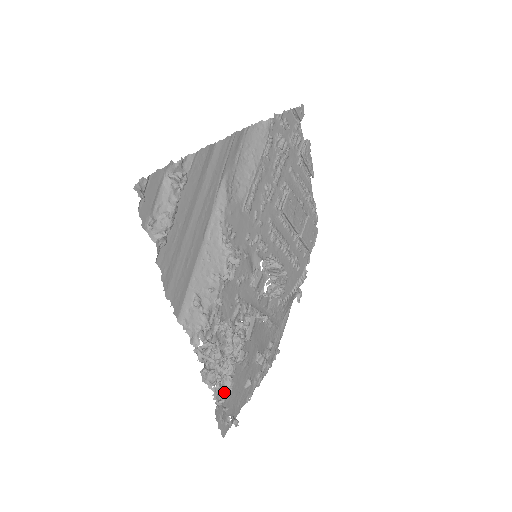
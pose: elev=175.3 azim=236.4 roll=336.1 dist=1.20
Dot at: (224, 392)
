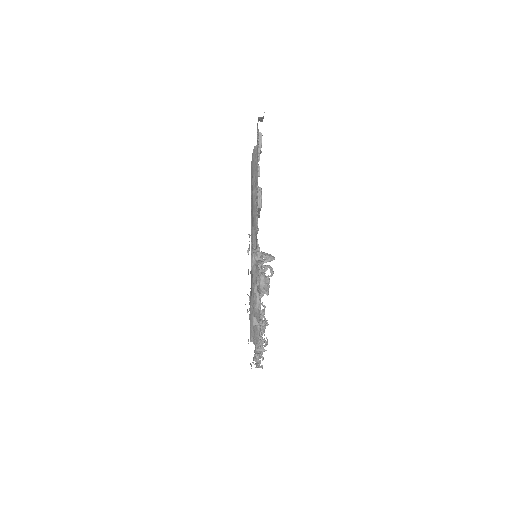
Dot at: occluded
